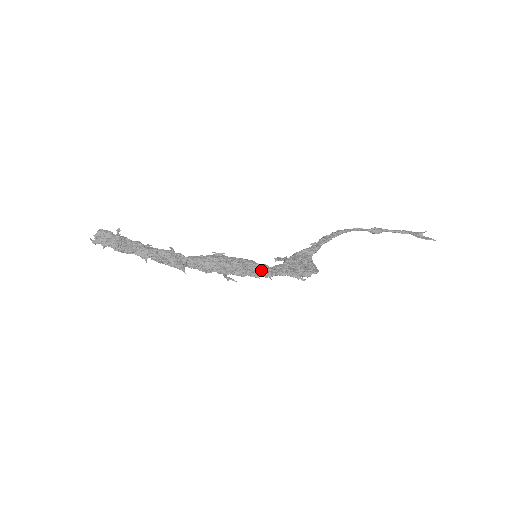
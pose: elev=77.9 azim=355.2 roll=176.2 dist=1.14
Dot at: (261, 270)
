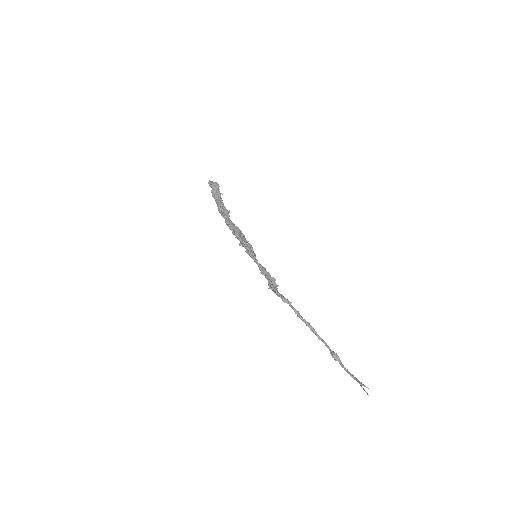
Dot at: (251, 248)
